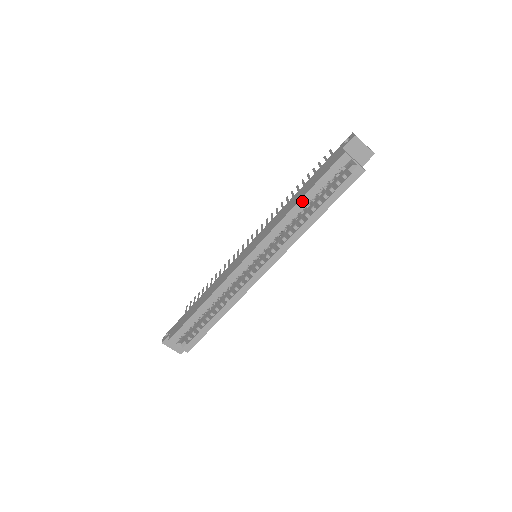
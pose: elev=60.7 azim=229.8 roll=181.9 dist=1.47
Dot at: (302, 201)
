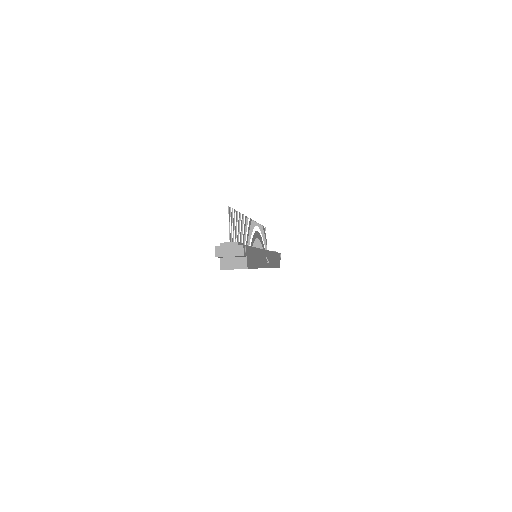
Dot at: occluded
